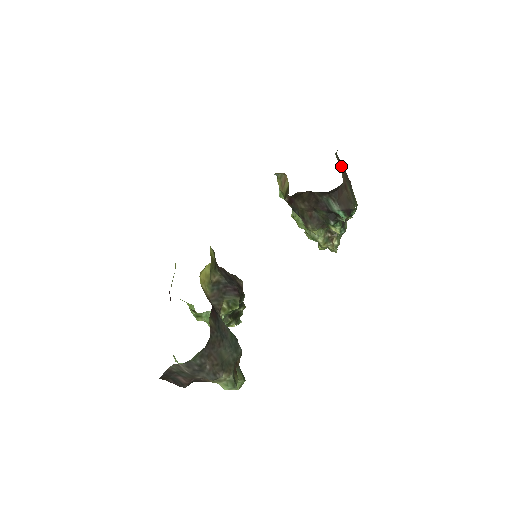
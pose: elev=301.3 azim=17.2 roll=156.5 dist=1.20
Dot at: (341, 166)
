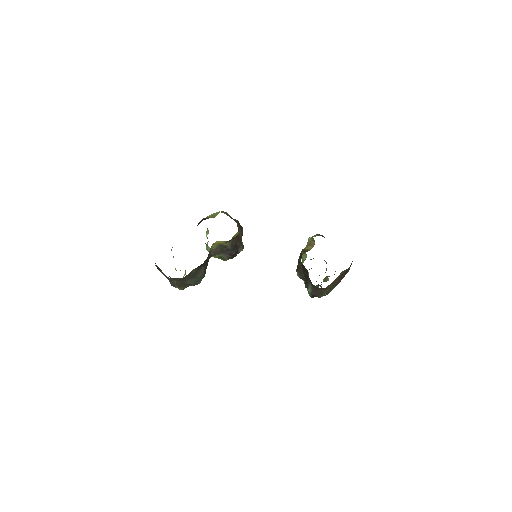
Dot at: (341, 276)
